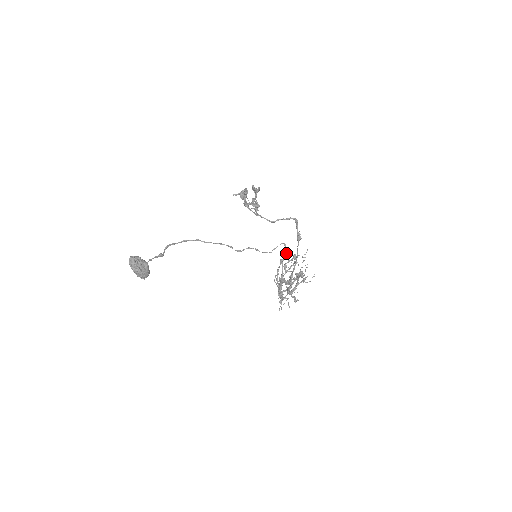
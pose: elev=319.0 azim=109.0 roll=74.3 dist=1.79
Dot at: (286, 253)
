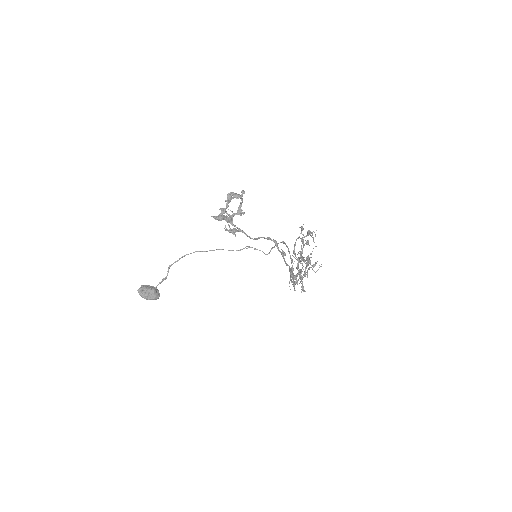
Dot at: (301, 228)
